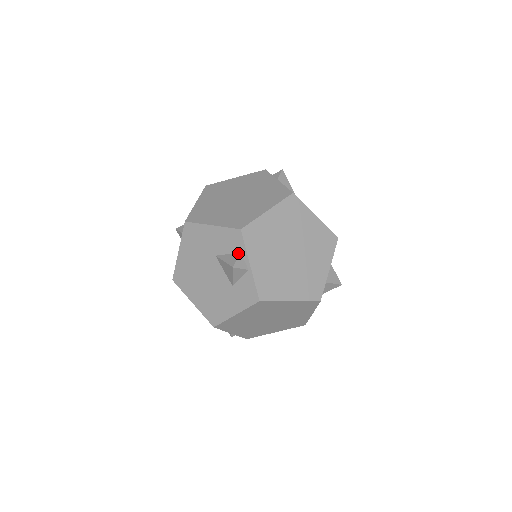
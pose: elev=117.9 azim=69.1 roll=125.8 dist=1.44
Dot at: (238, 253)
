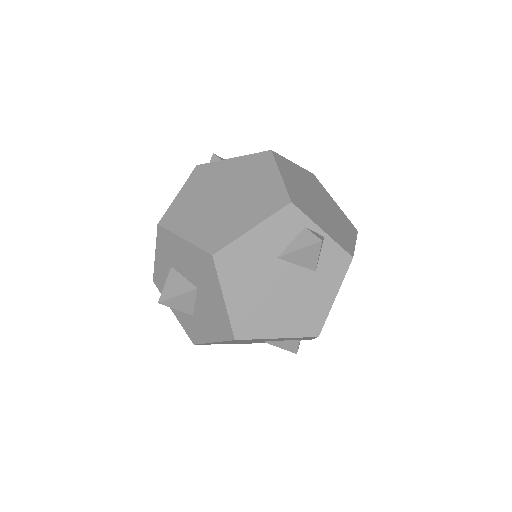
Dot at: (304, 230)
